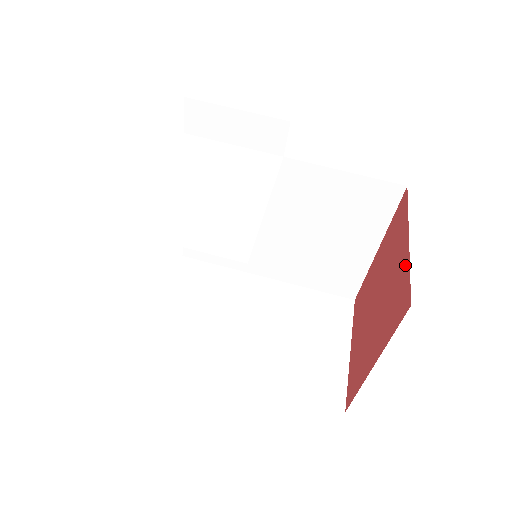
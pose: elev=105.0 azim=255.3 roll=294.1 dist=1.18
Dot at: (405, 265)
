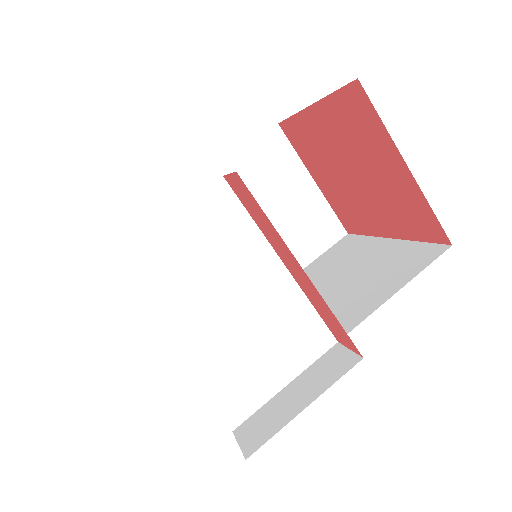
Dot at: (415, 194)
